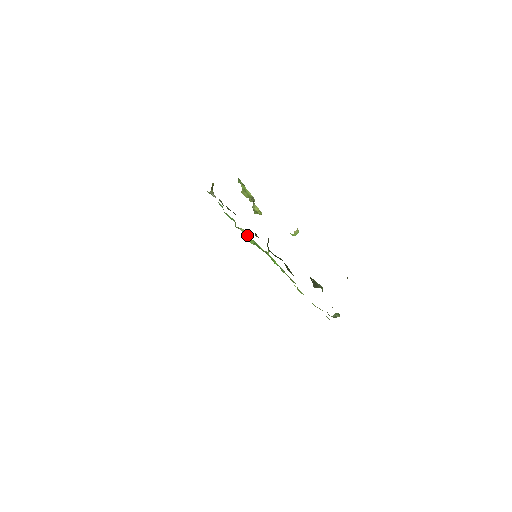
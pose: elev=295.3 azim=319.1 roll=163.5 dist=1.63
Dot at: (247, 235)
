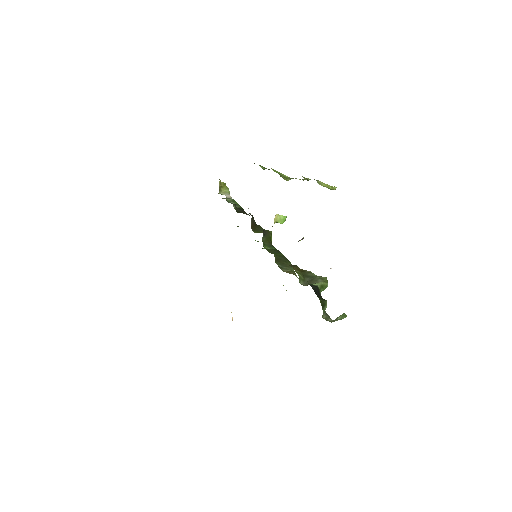
Dot at: occluded
